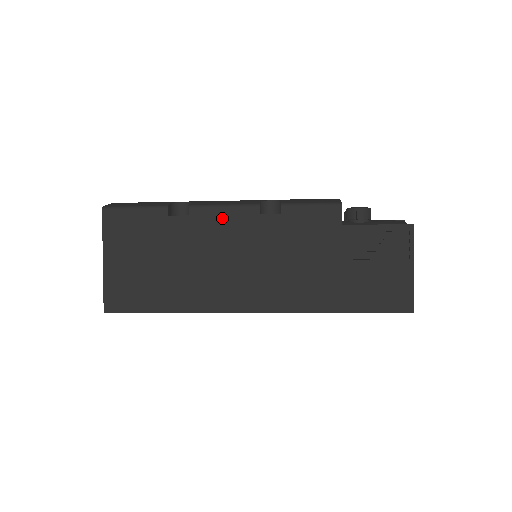
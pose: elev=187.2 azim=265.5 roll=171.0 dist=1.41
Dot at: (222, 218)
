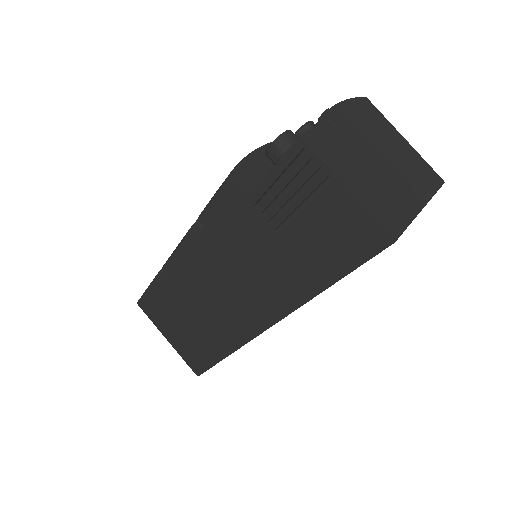
Dot at: (182, 263)
